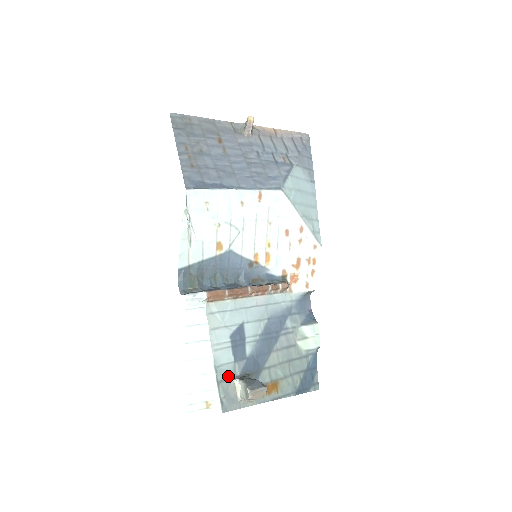
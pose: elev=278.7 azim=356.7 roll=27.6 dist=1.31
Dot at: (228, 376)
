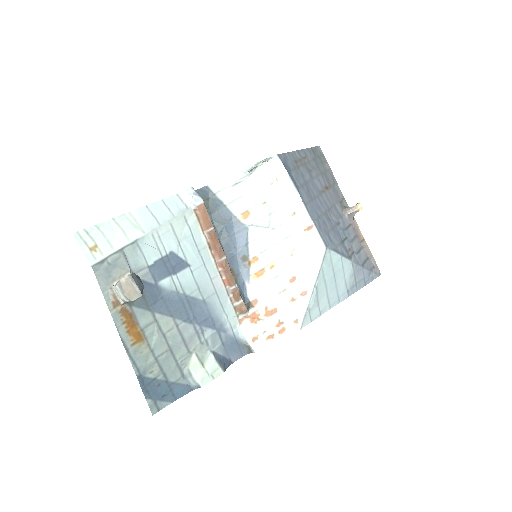
Dot at: (132, 262)
